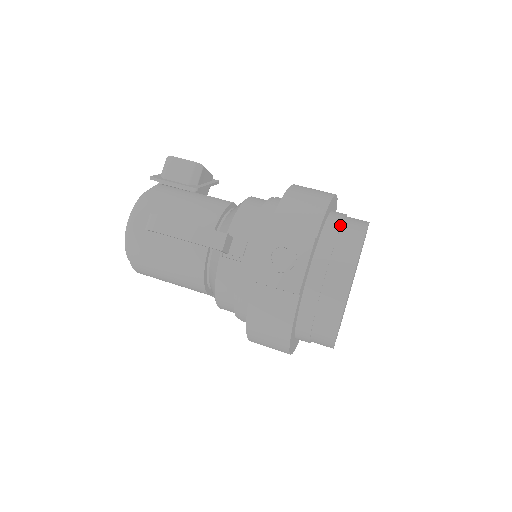
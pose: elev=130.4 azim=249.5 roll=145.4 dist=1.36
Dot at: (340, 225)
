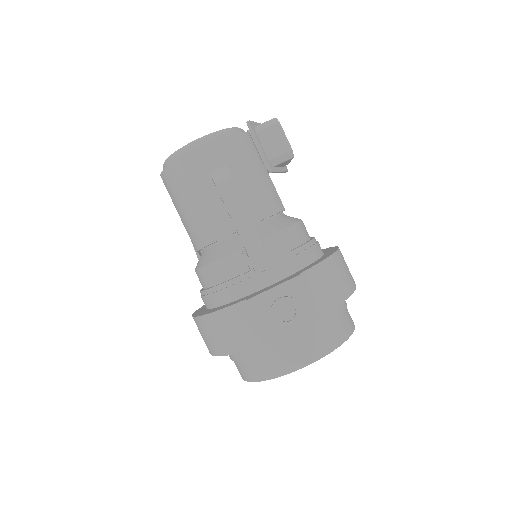
Dot at: (339, 316)
